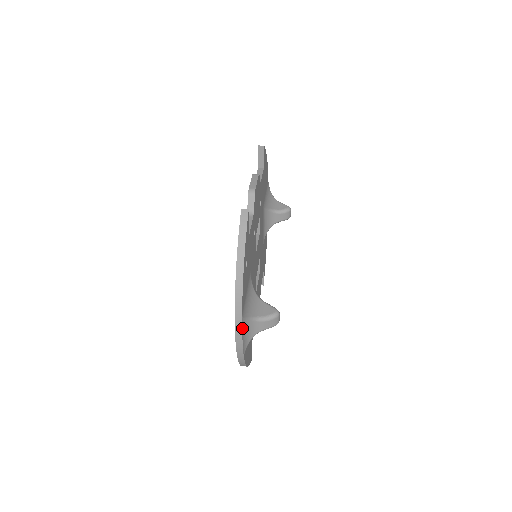
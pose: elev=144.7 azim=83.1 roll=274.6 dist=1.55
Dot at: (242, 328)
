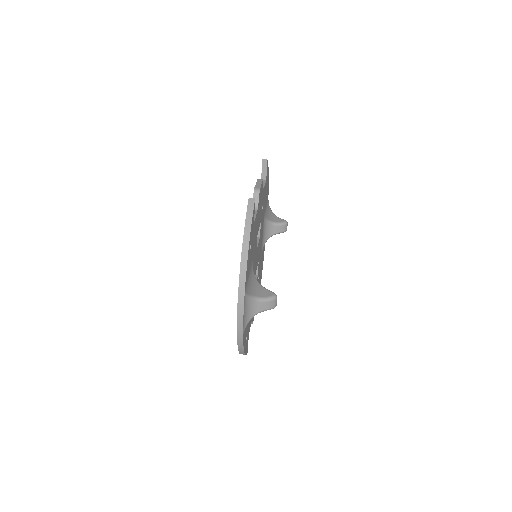
Dot at: (244, 303)
